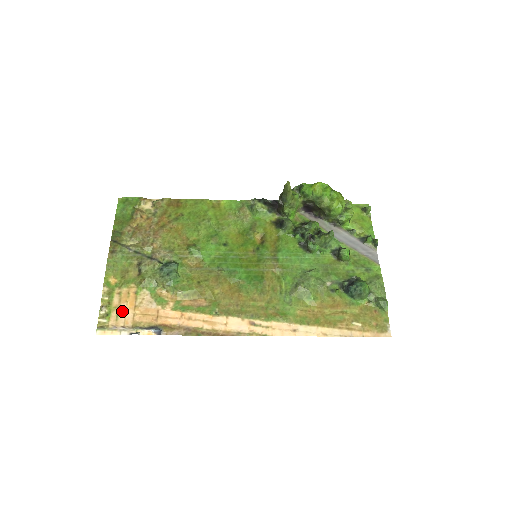
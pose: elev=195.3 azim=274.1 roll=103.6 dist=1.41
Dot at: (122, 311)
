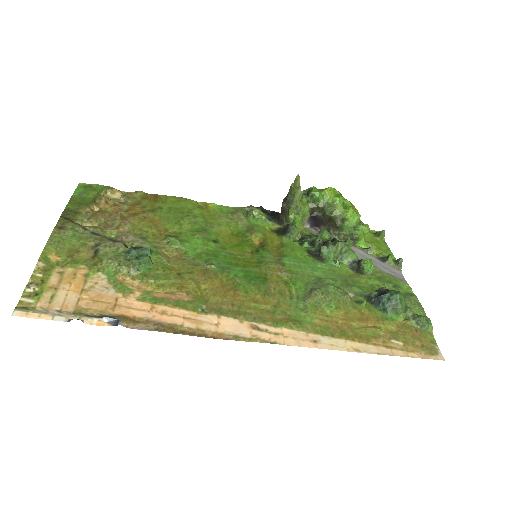
Dot at: (61, 293)
